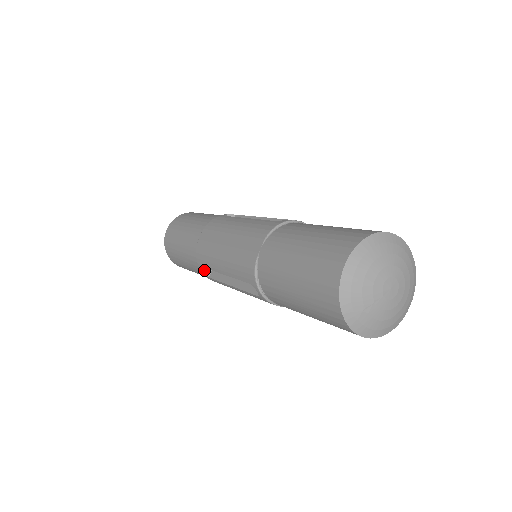
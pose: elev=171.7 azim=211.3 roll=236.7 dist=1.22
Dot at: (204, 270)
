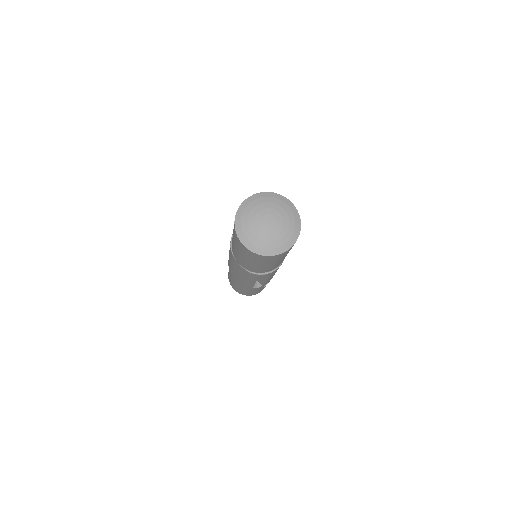
Dot at: occluded
